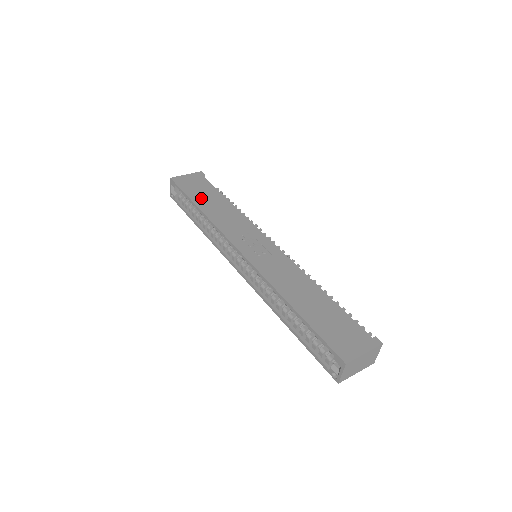
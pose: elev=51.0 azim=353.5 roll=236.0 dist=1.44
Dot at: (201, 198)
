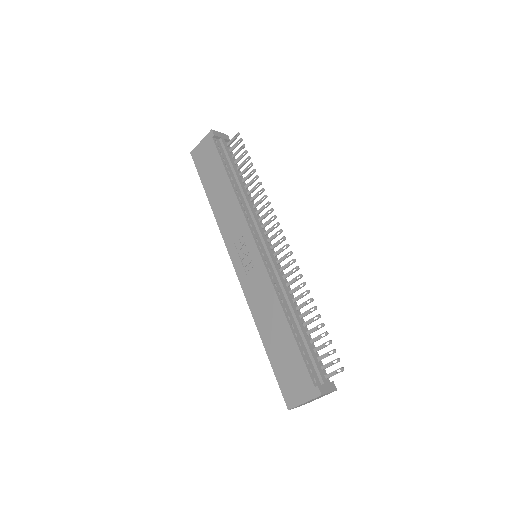
Dot at: (210, 184)
